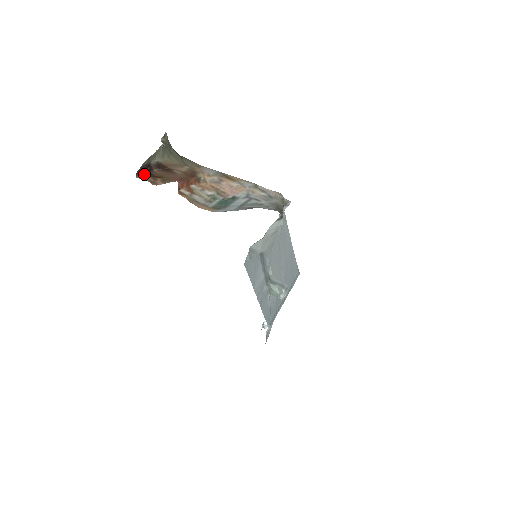
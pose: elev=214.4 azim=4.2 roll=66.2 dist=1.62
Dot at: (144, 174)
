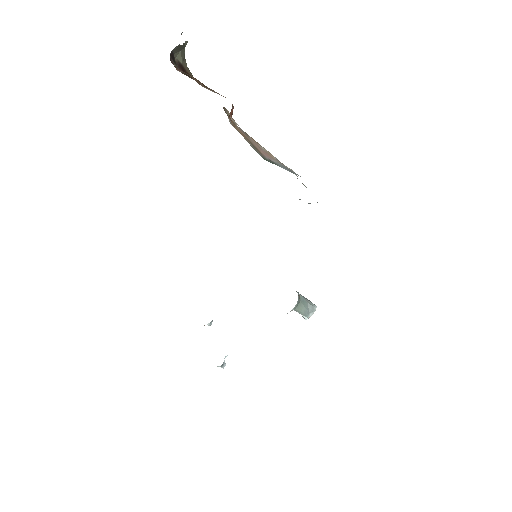
Dot at: (175, 64)
